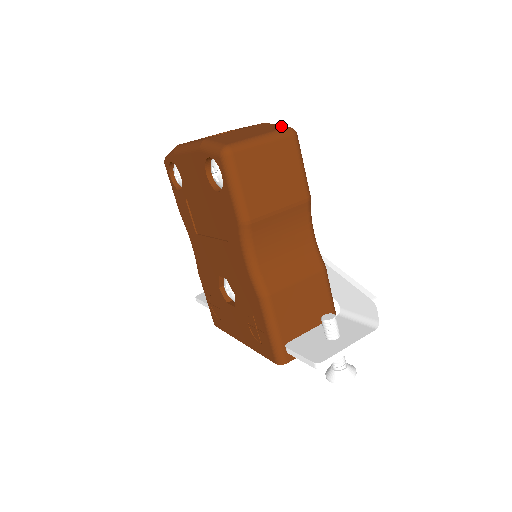
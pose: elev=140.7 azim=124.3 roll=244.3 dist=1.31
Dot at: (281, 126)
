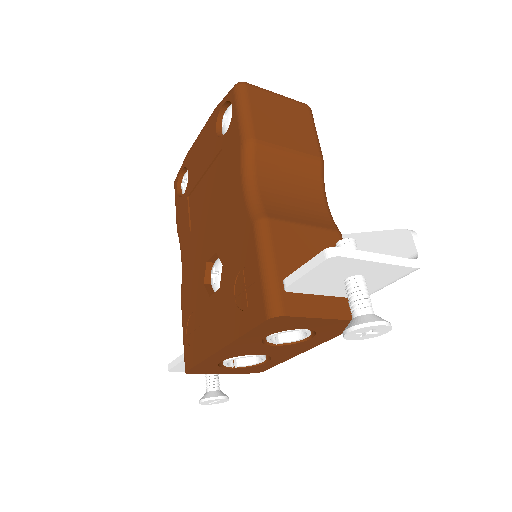
Dot at: occluded
